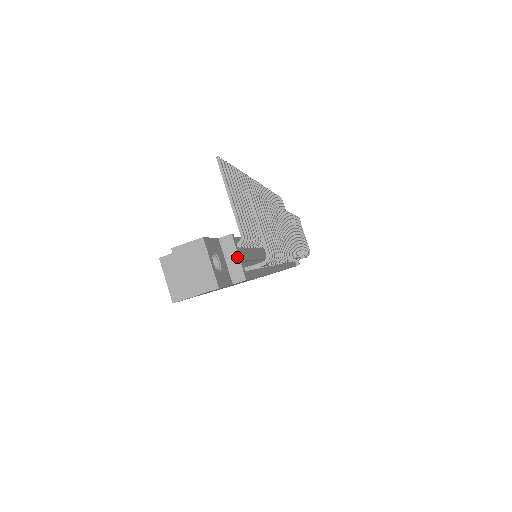
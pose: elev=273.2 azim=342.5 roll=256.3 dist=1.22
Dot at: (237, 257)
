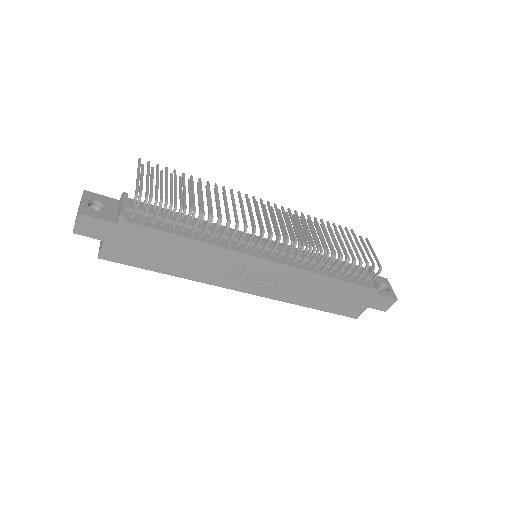
Dot at: (121, 204)
